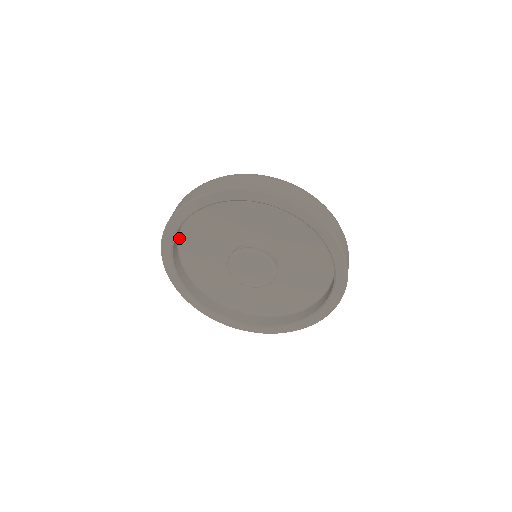
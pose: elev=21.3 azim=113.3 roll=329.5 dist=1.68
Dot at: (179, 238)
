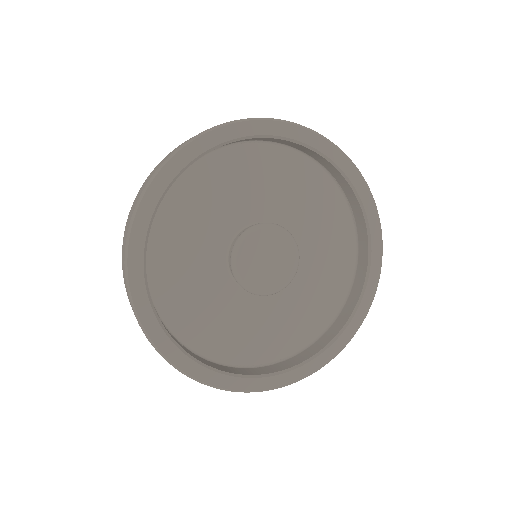
Dot at: (207, 154)
